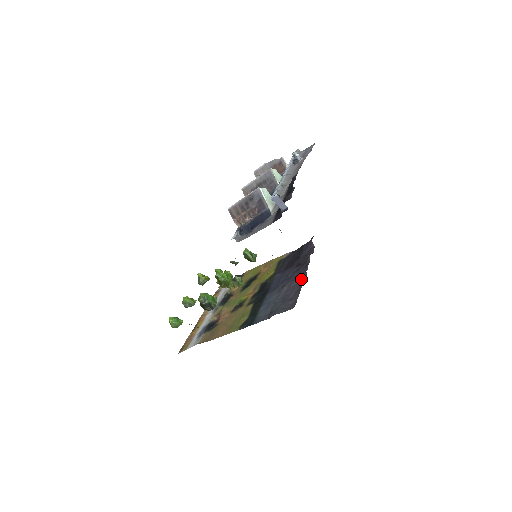
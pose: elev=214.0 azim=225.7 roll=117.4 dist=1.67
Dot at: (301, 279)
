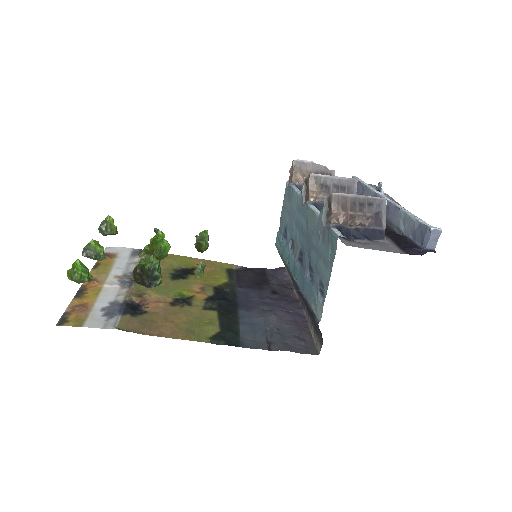
Dot at: (300, 316)
